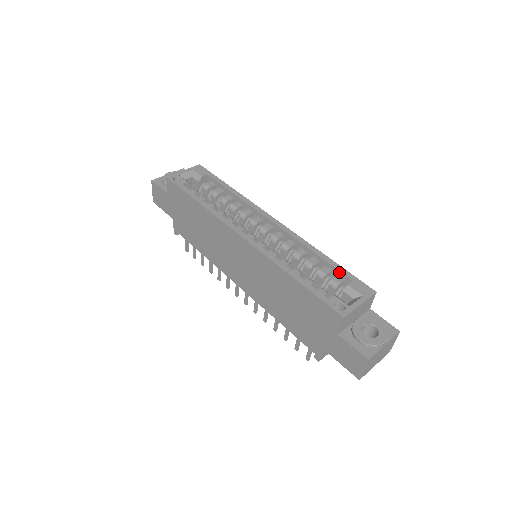
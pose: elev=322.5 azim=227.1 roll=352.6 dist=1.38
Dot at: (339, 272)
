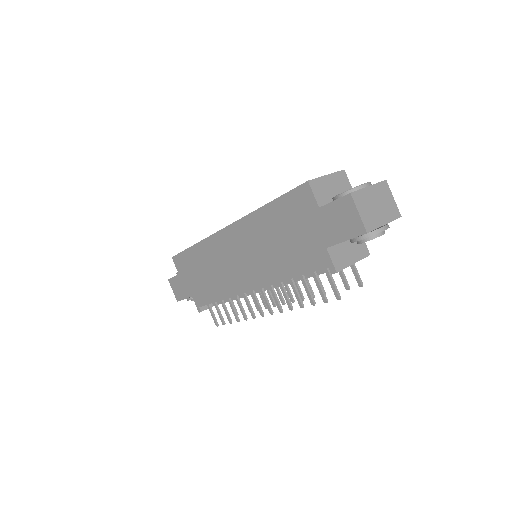
Dot at: occluded
